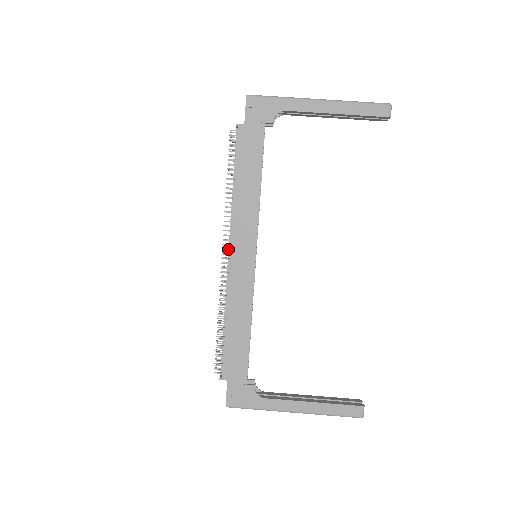
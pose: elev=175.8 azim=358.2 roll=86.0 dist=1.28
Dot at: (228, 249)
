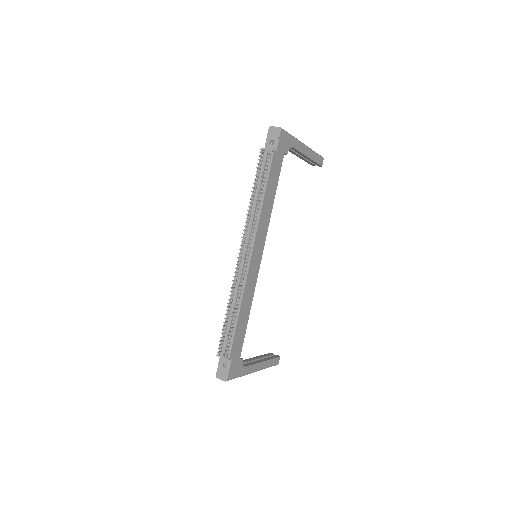
Dot at: (249, 251)
